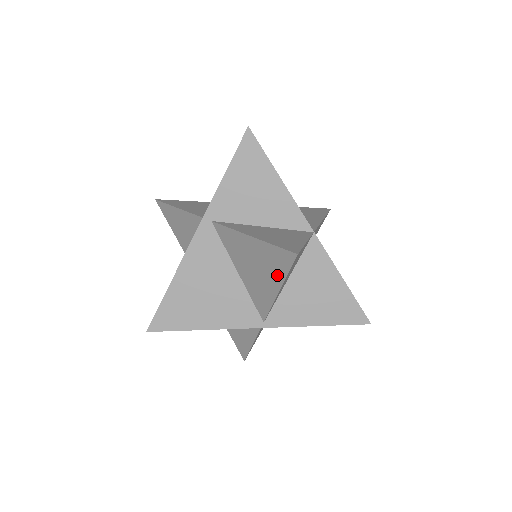
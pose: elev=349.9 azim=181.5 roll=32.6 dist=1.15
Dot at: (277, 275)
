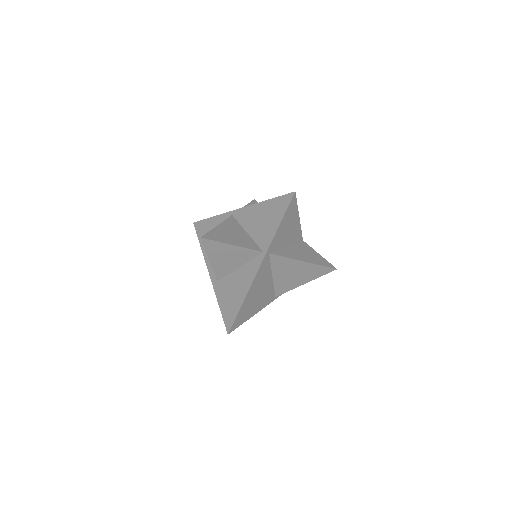
Dot at: (311, 277)
